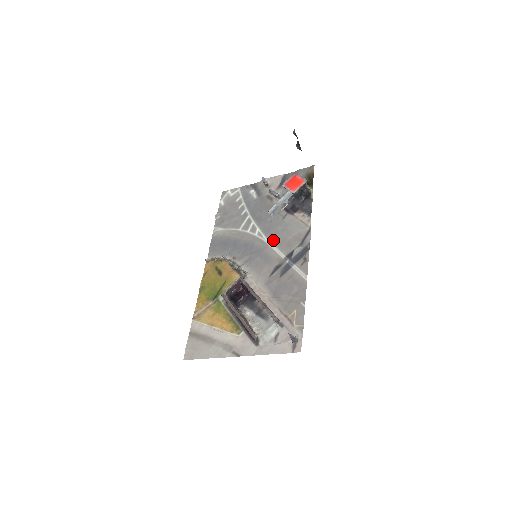
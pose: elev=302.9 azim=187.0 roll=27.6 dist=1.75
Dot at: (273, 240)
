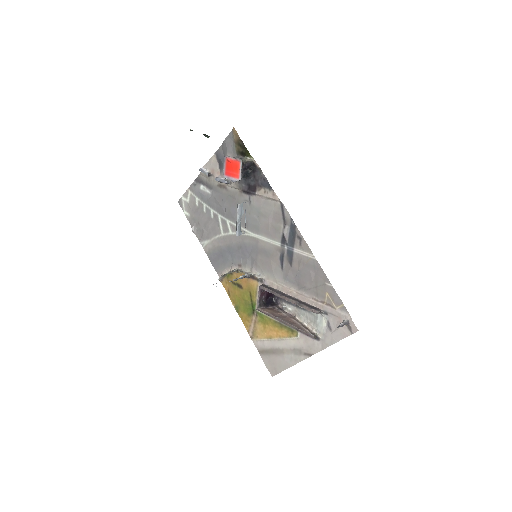
Dot at: (258, 232)
